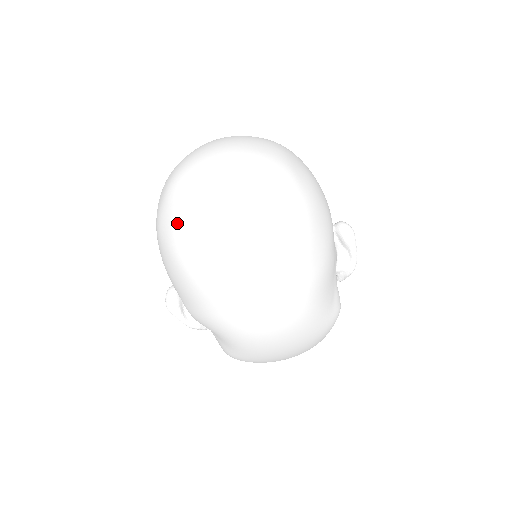
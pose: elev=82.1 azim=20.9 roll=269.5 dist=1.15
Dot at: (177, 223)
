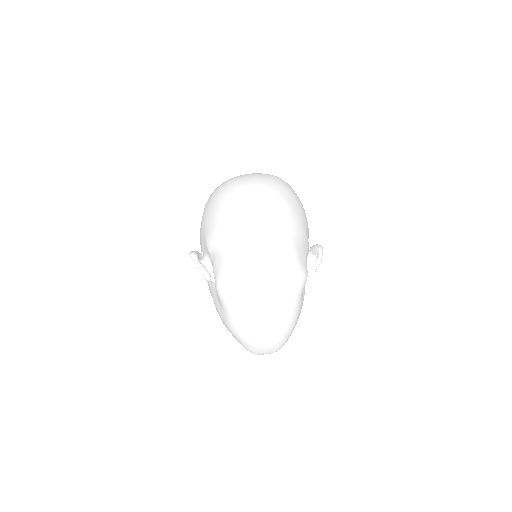
Dot at: (223, 183)
